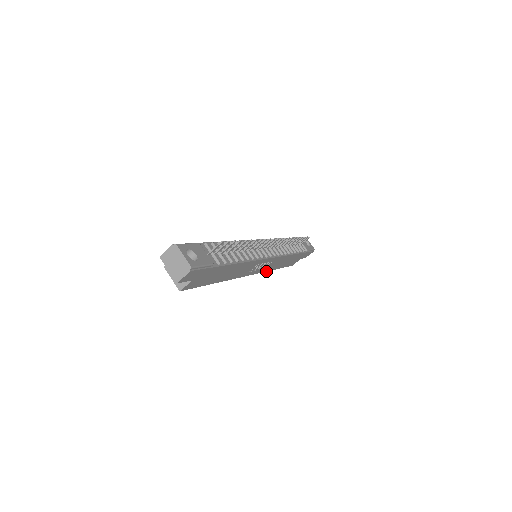
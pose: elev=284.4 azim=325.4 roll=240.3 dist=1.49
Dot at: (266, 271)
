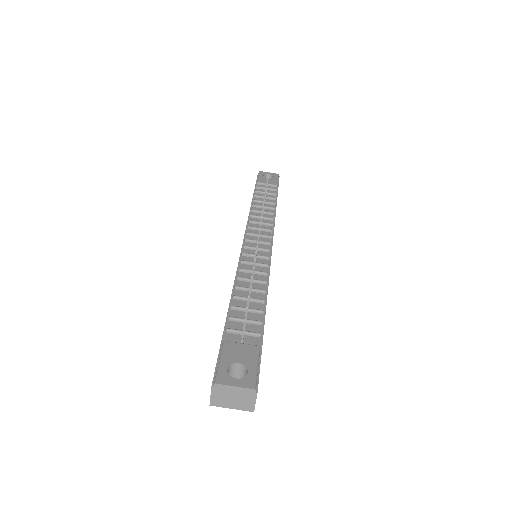
Dot at: occluded
